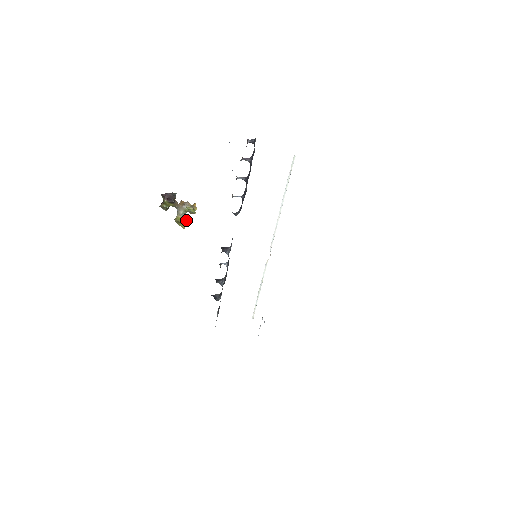
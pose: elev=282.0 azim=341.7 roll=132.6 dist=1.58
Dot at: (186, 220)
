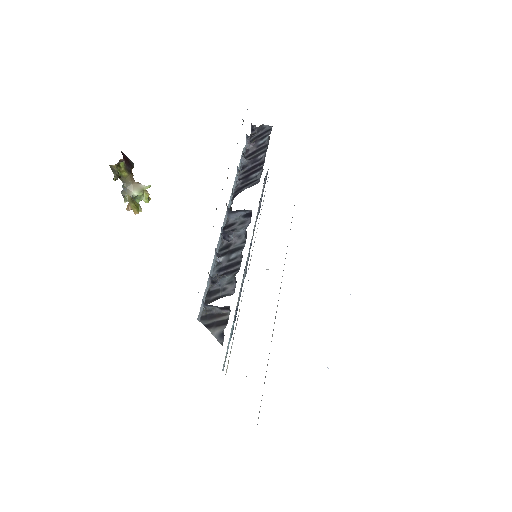
Dot at: occluded
